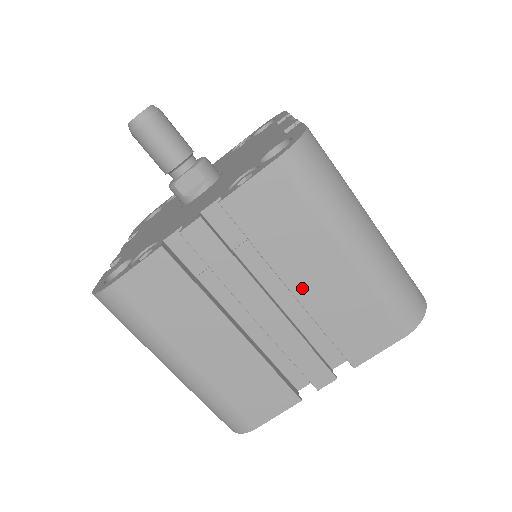
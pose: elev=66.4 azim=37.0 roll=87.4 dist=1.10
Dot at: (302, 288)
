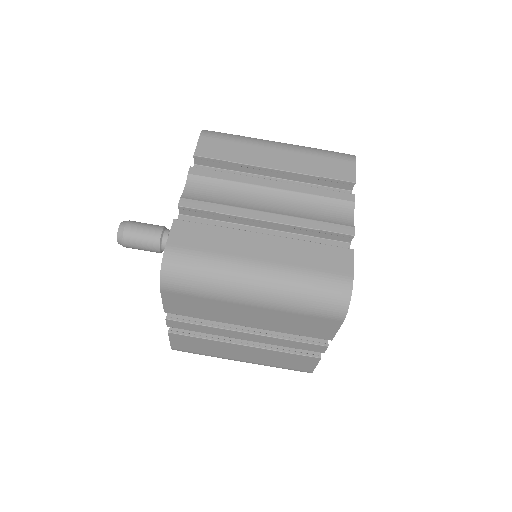
Dot at: (250, 324)
